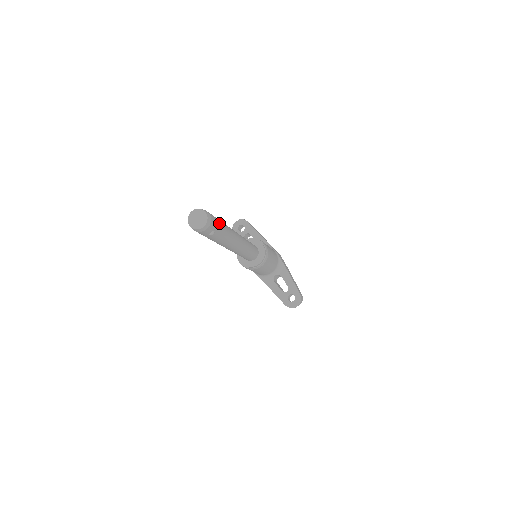
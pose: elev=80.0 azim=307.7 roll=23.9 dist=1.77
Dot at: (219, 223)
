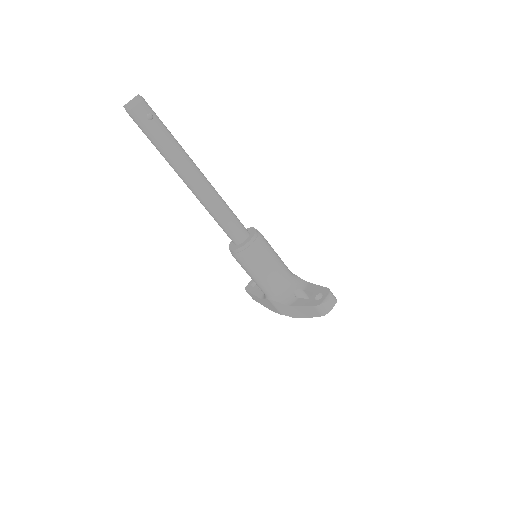
Dot at: (160, 120)
